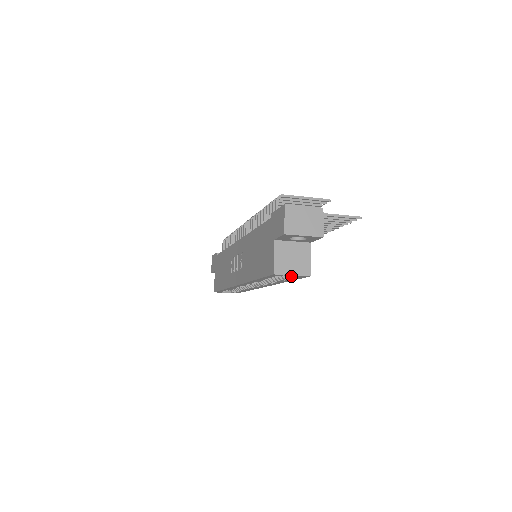
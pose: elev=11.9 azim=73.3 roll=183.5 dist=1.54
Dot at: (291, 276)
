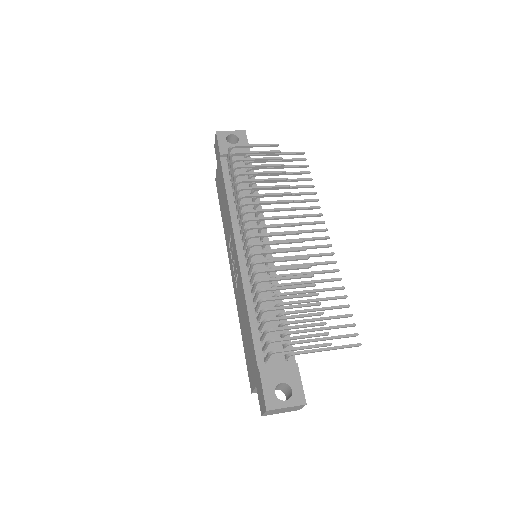
Dot at: occluded
